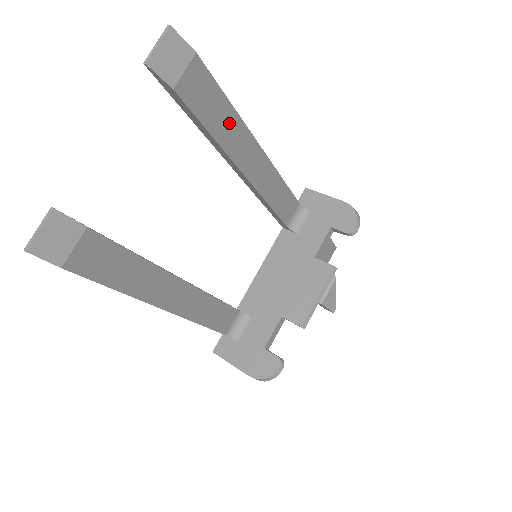
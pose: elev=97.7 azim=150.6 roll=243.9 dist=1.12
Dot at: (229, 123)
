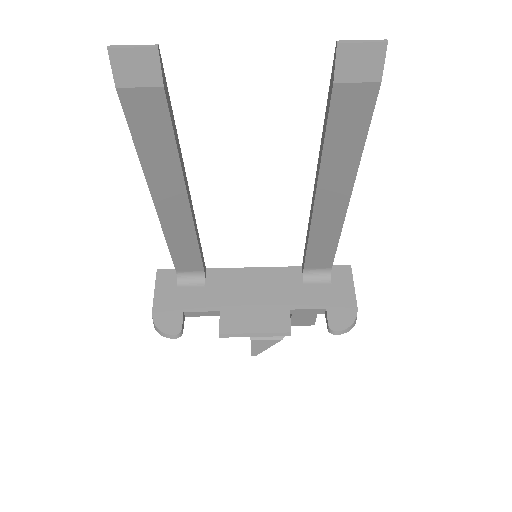
Dot at: (347, 155)
